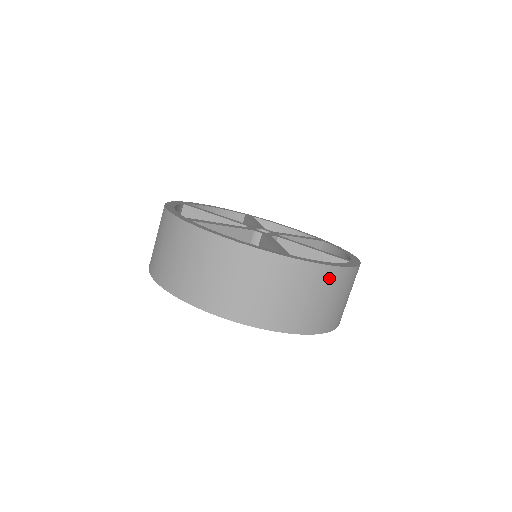
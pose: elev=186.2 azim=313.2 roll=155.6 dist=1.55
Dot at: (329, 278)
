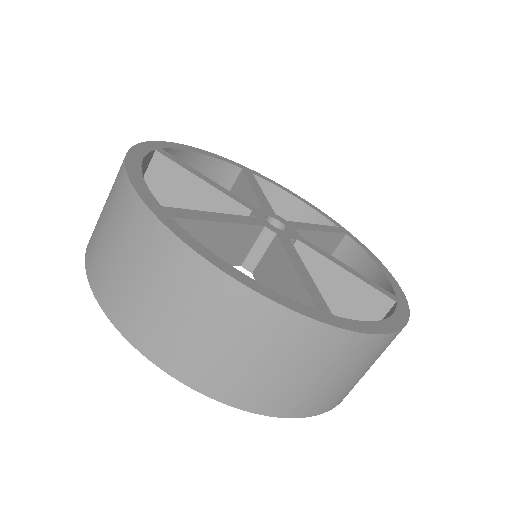
Dot at: (377, 348)
